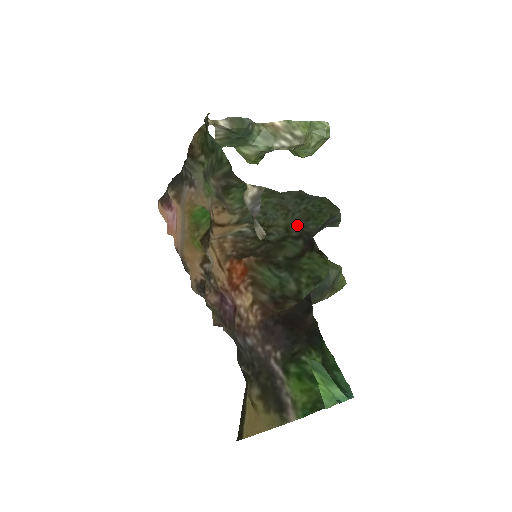
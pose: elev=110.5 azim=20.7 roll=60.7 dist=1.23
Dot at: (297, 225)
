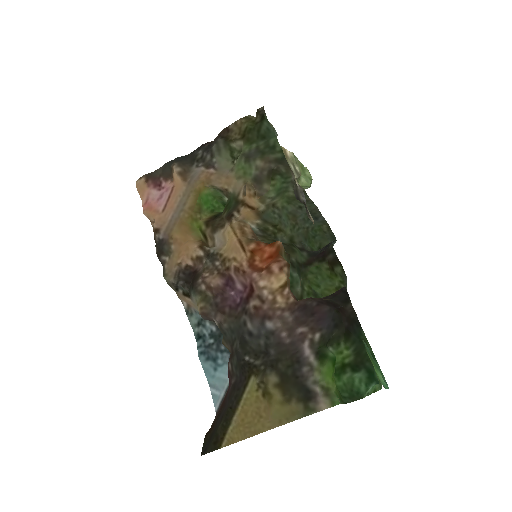
Dot at: (300, 239)
